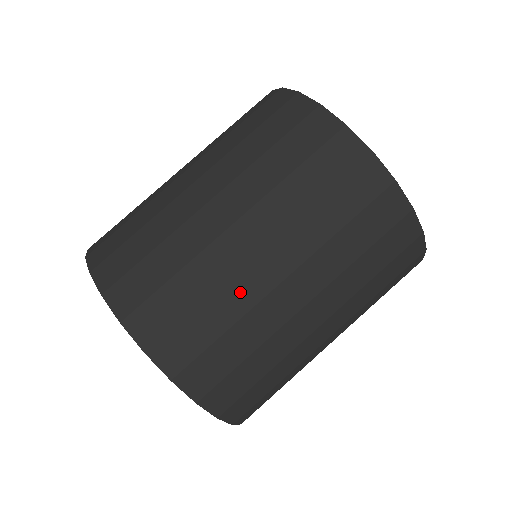
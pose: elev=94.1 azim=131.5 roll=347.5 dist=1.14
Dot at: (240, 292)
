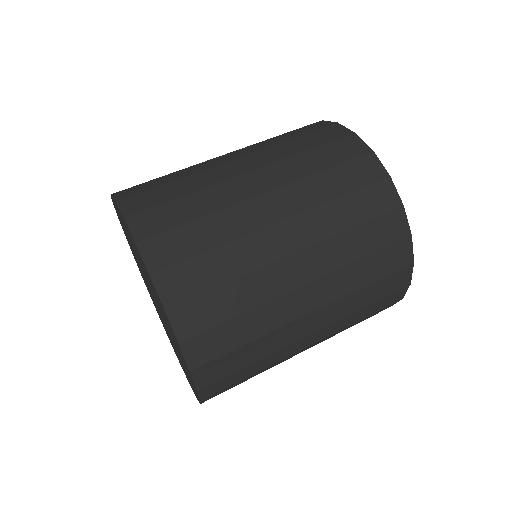
Dot at: (209, 177)
